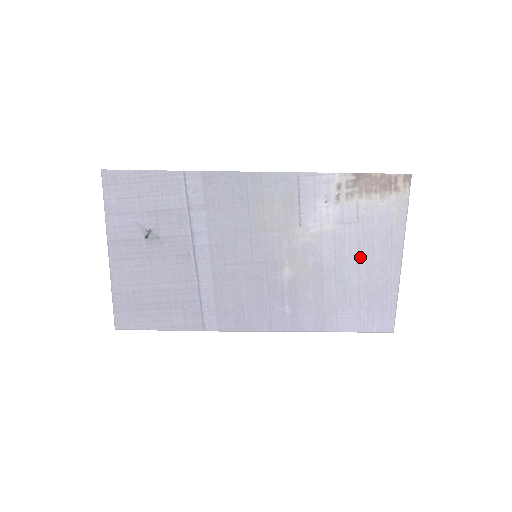
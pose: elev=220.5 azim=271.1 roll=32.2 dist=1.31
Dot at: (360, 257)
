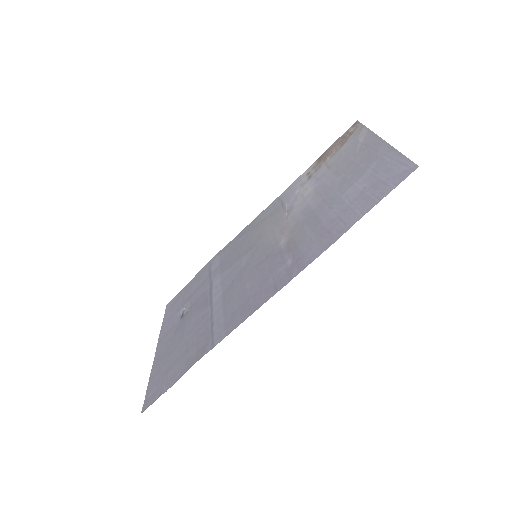
Dot at: (342, 176)
